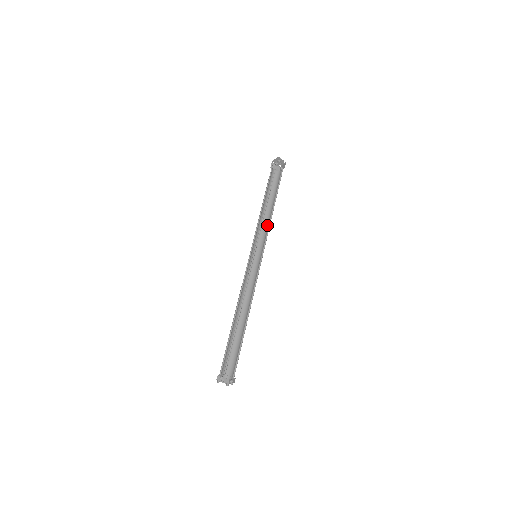
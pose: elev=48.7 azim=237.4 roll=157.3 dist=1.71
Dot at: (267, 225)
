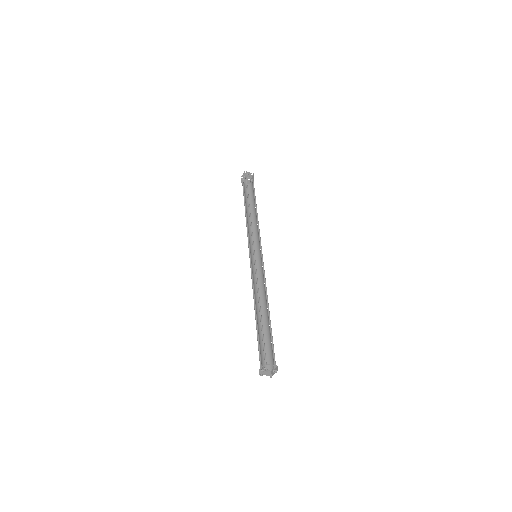
Dot at: (256, 229)
